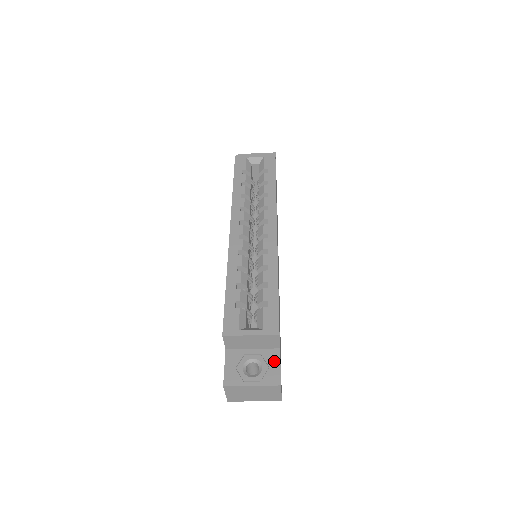
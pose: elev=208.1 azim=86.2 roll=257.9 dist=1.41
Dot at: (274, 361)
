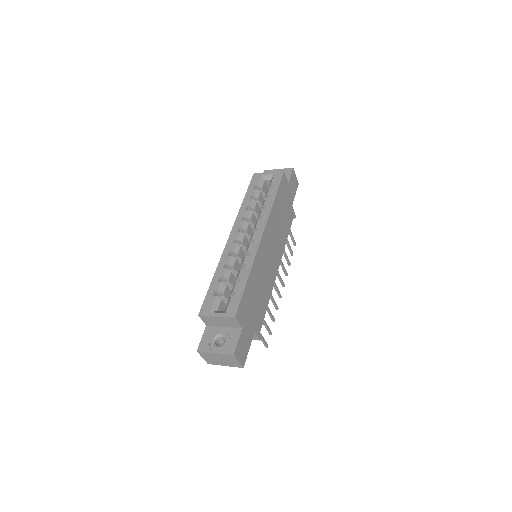
Dot at: (235, 337)
